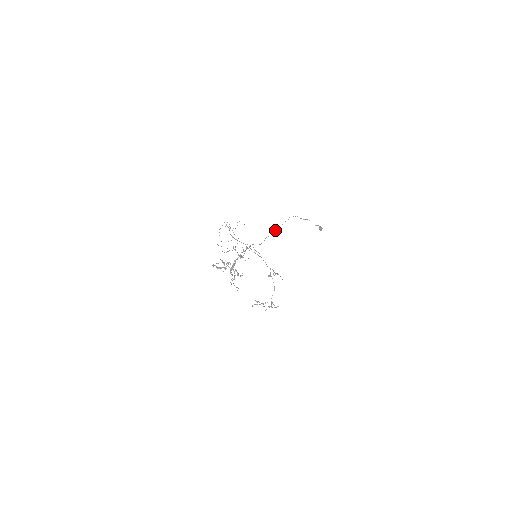
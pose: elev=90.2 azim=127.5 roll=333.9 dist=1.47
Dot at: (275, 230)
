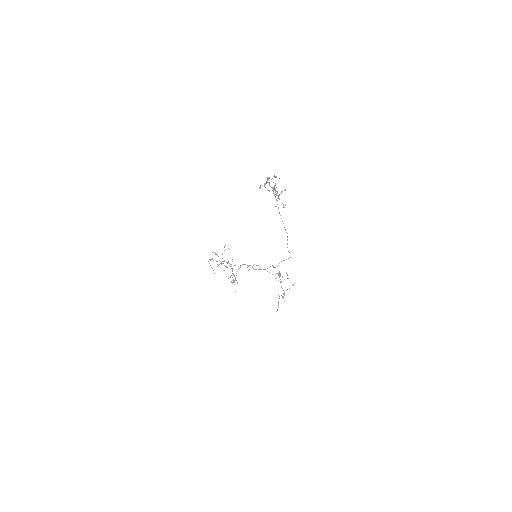
Dot at: (248, 270)
